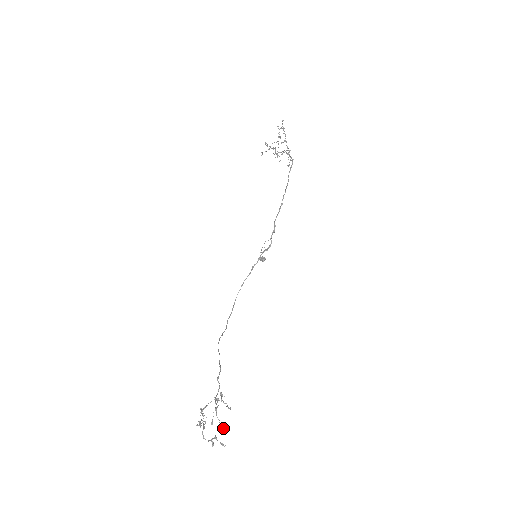
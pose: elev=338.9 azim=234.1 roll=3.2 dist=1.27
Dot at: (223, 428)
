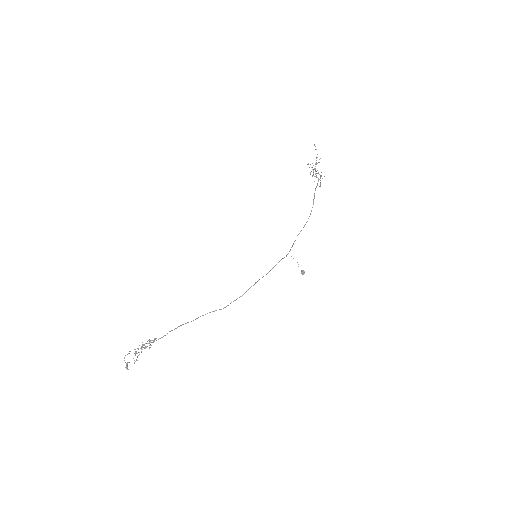
Dot at: occluded
